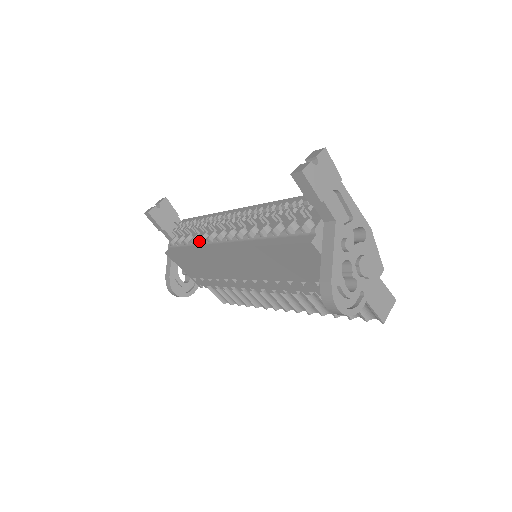
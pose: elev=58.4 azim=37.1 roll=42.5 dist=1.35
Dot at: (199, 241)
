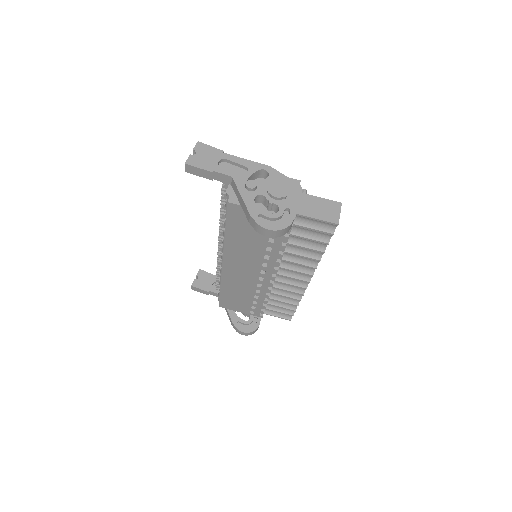
Dot at: (220, 276)
